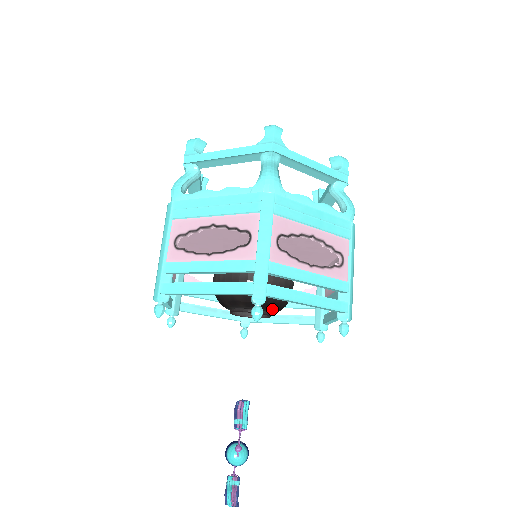
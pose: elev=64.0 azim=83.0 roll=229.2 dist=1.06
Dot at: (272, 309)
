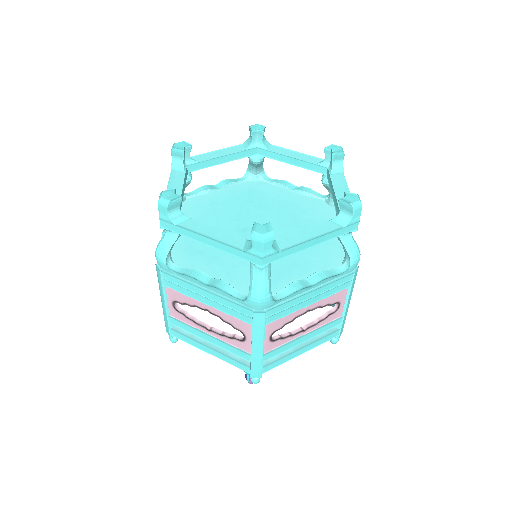
Dot at: occluded
